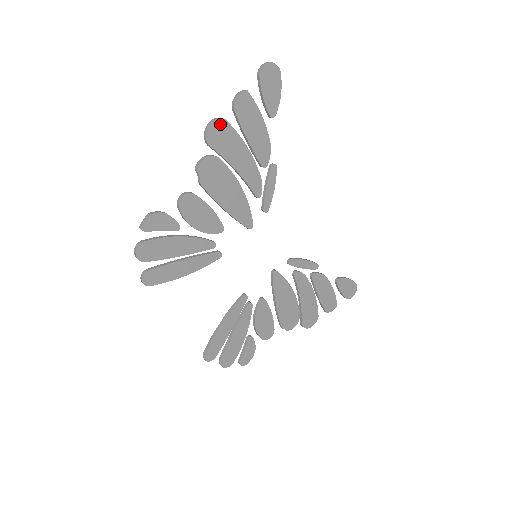
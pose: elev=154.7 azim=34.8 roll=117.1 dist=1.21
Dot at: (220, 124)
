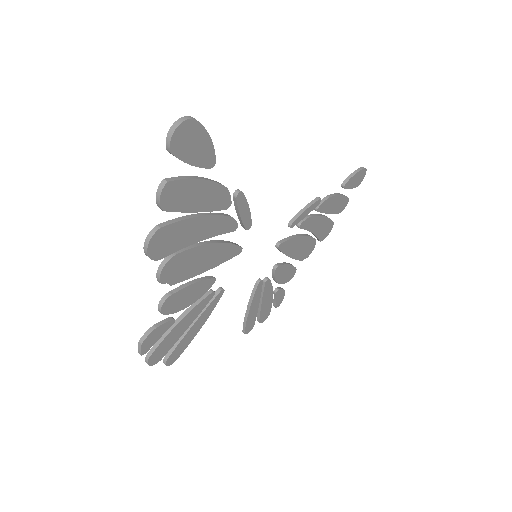
Dot at: (158, 236)
